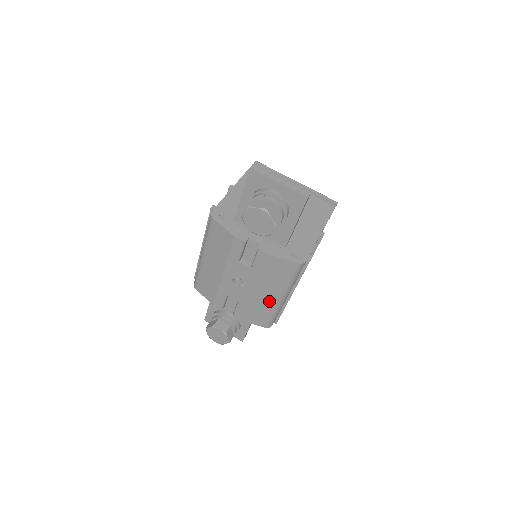
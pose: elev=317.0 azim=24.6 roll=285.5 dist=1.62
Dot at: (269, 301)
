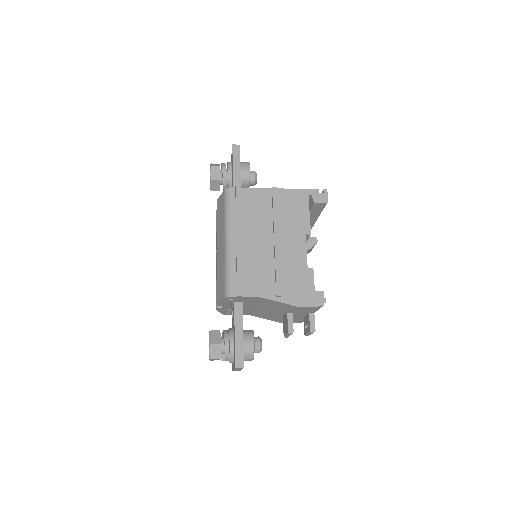
Dot at: (222, 253)
